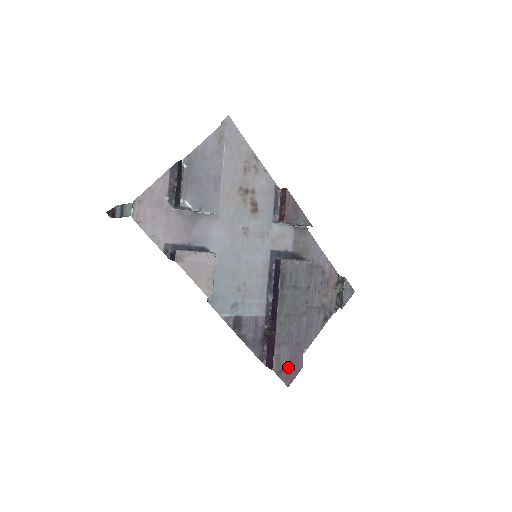
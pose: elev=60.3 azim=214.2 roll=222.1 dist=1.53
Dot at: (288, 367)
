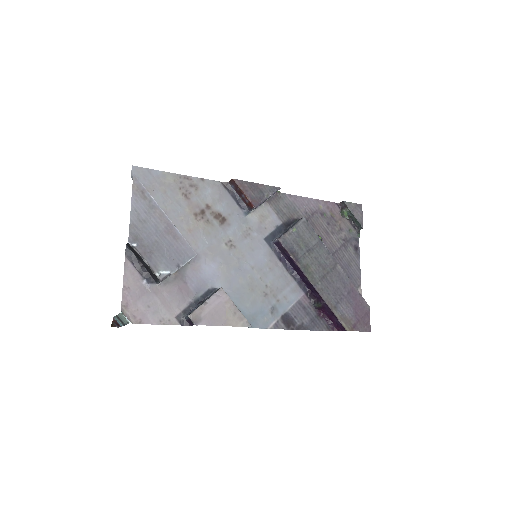
Dot at: (357, 317)
